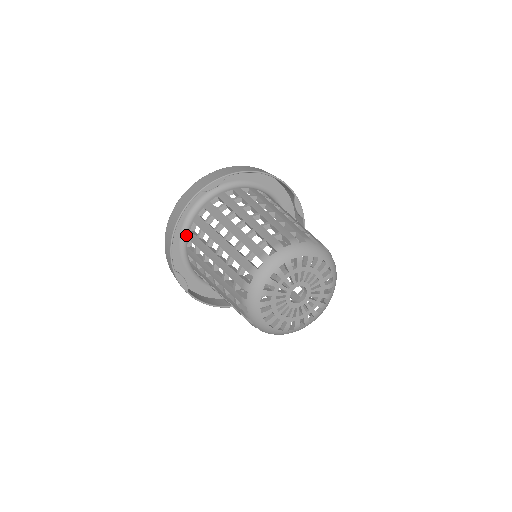
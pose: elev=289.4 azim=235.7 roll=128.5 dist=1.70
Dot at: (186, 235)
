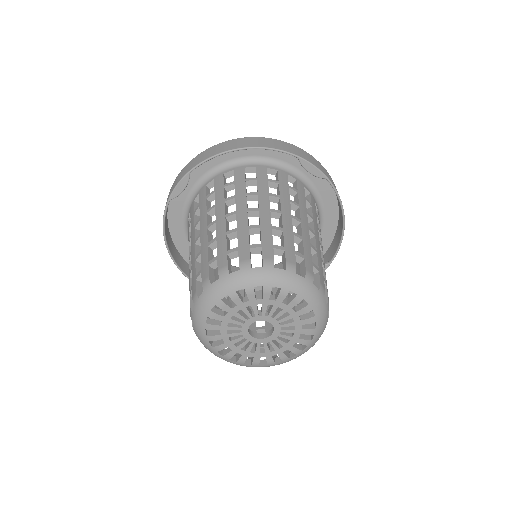
Dot at: occluded
